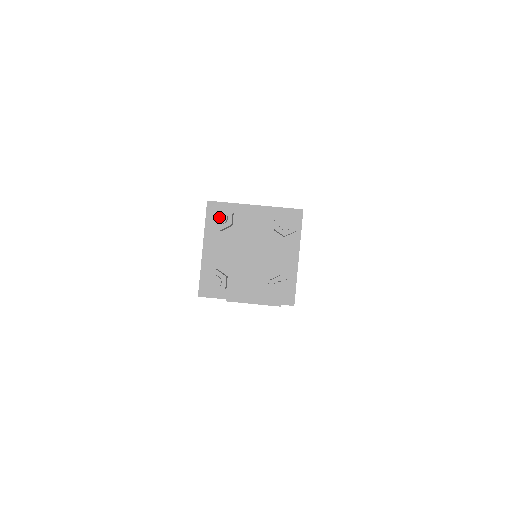
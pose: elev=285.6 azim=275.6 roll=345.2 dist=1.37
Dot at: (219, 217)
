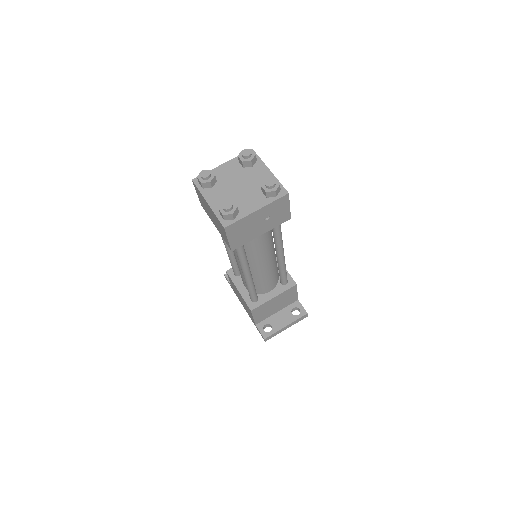
Dot at: (204, 174)
